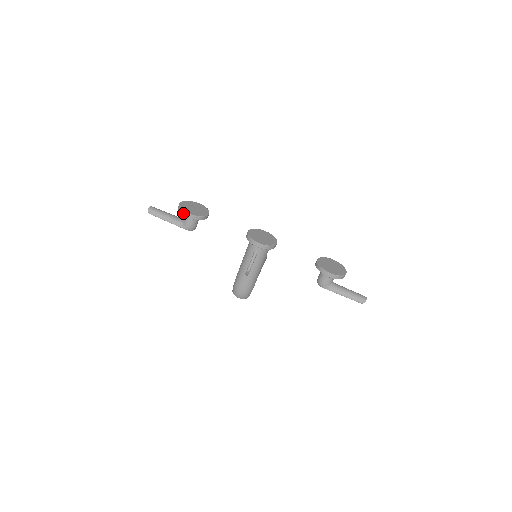
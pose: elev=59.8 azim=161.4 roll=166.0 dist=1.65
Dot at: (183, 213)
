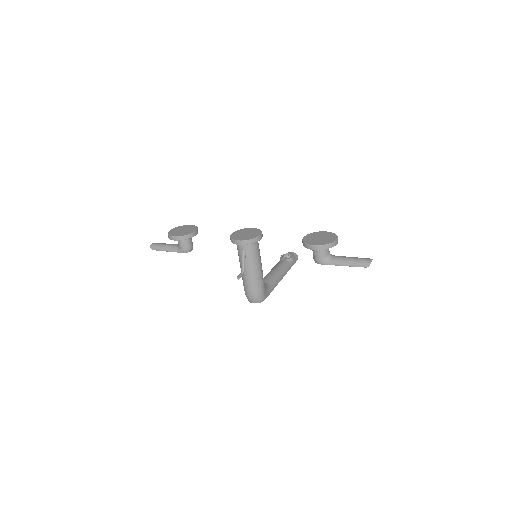
Dot at: (170, 238)
